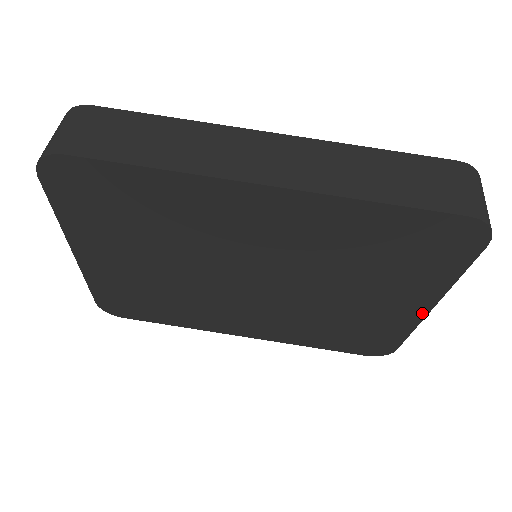
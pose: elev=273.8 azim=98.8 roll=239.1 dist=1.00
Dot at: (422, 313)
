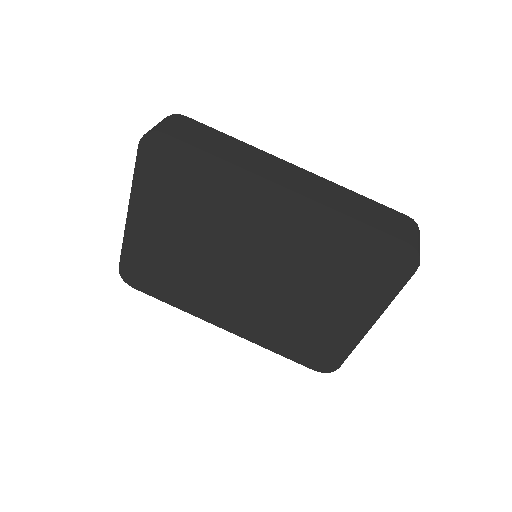
Dot at: (365, 329)
